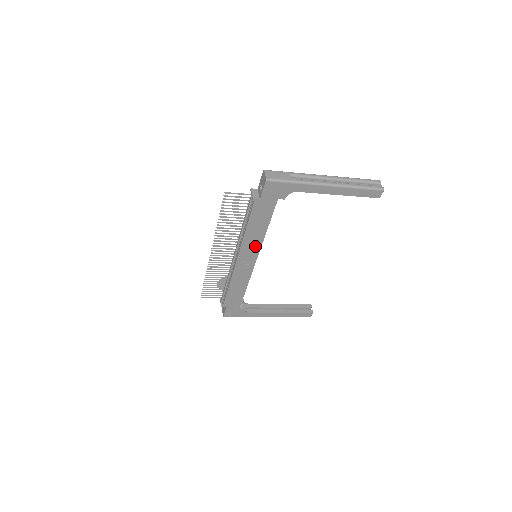
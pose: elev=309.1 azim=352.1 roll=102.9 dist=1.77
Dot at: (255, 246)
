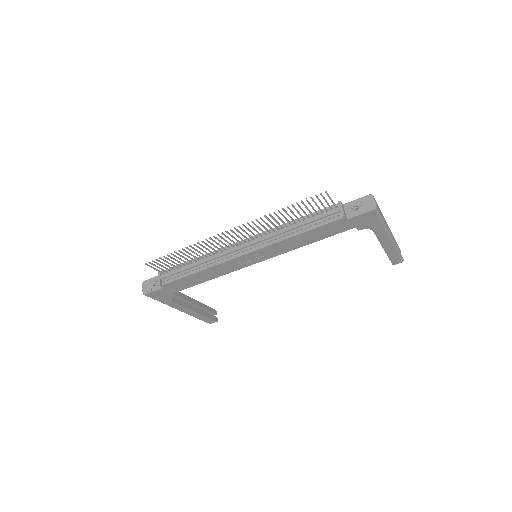
Dot at: (278, 251)
